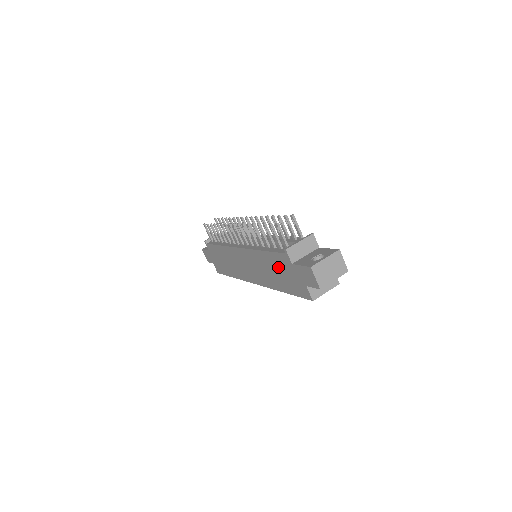
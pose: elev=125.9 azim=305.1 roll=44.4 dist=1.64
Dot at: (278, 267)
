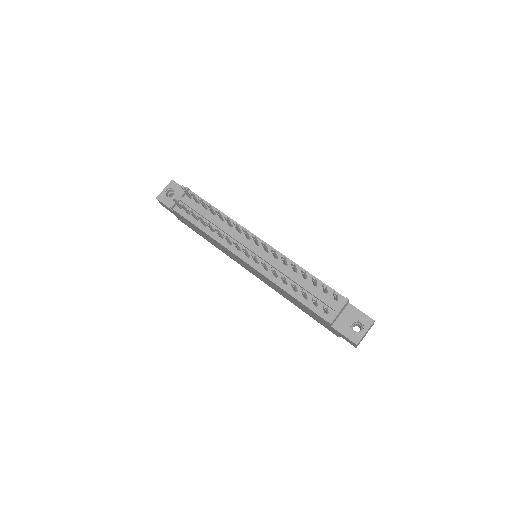
Dot at: (307, 310)
